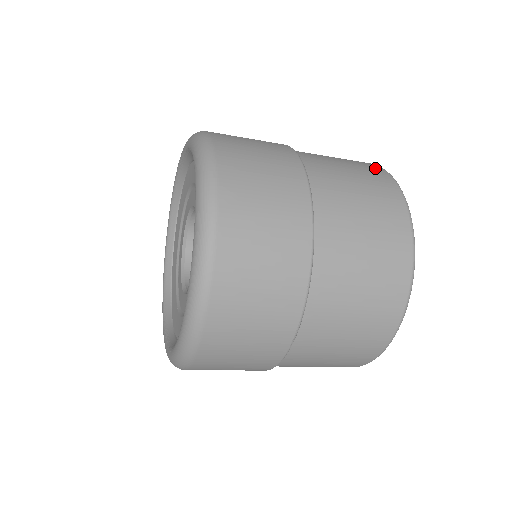
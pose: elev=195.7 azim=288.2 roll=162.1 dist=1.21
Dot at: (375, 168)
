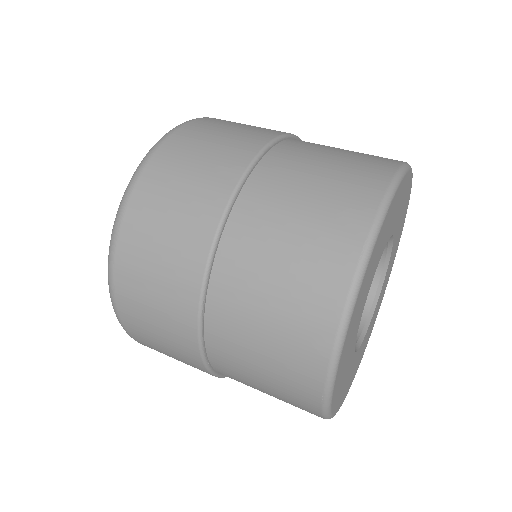
Dot at: (328, 298)
